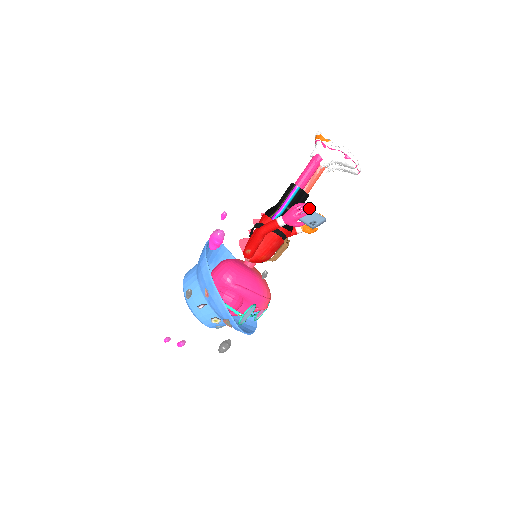
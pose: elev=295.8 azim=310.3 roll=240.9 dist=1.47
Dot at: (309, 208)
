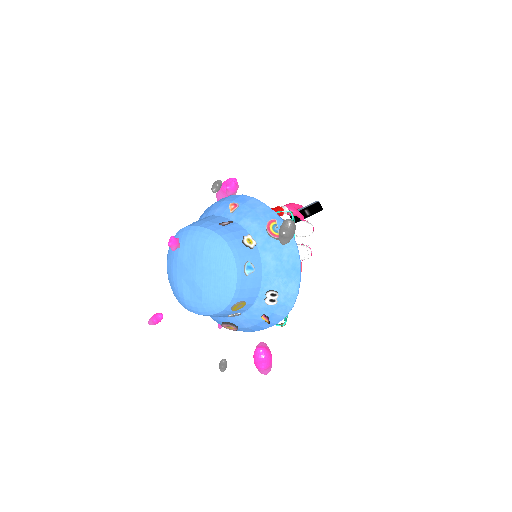
Dot at: occluded
